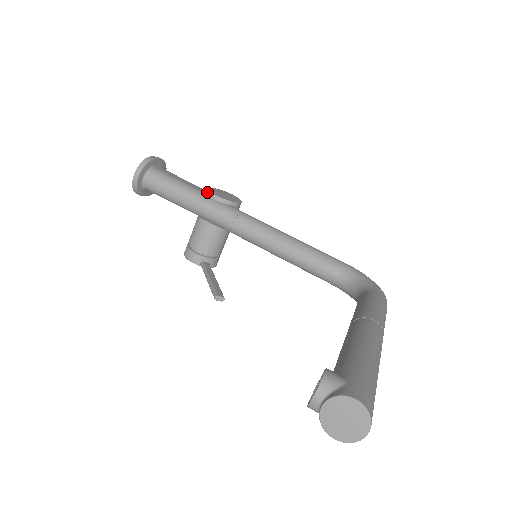
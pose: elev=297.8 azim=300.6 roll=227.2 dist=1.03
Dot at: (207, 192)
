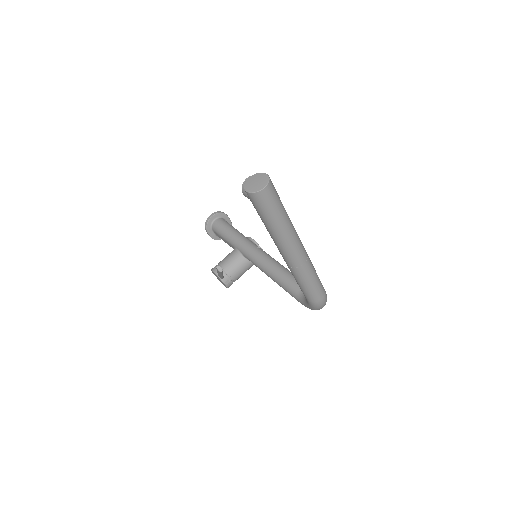
Dot at: (247, 237)
